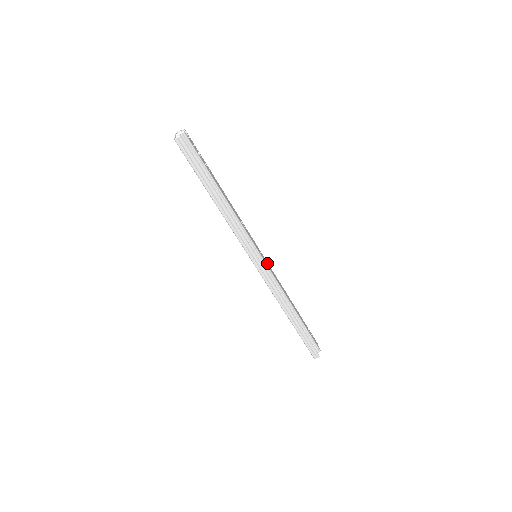
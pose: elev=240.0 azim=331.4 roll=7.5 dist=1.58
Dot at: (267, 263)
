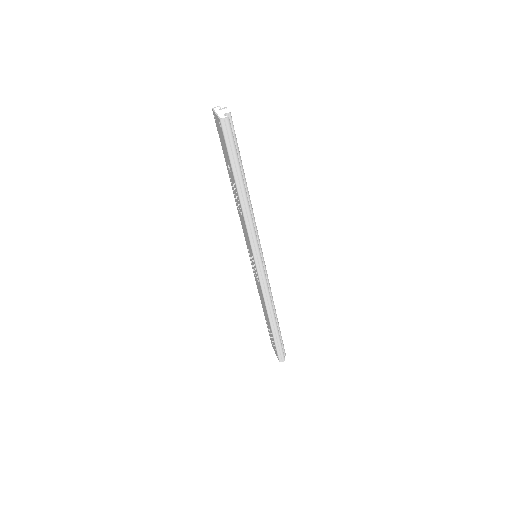
Dot at: occluded
